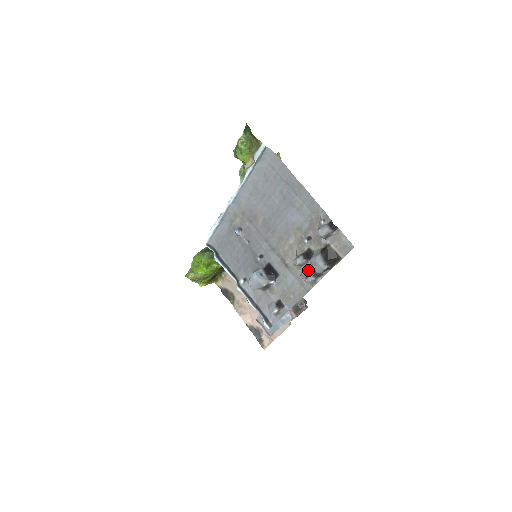
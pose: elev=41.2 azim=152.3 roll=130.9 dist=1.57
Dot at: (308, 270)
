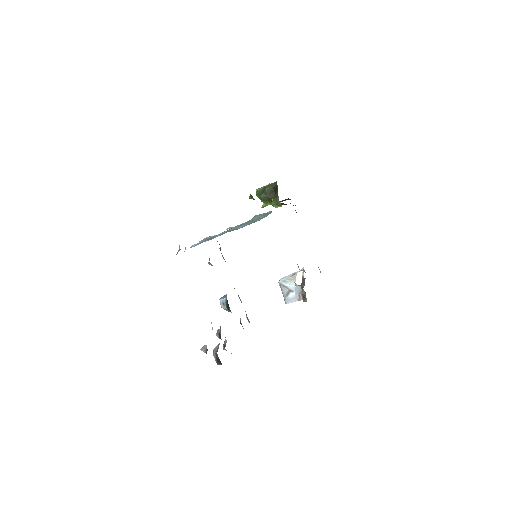
Dot at: (224, 344)
